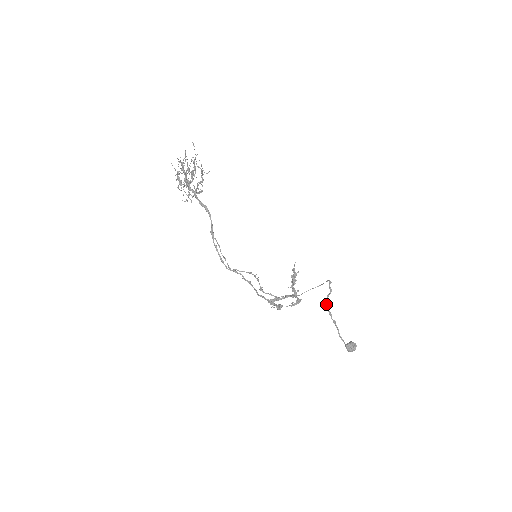
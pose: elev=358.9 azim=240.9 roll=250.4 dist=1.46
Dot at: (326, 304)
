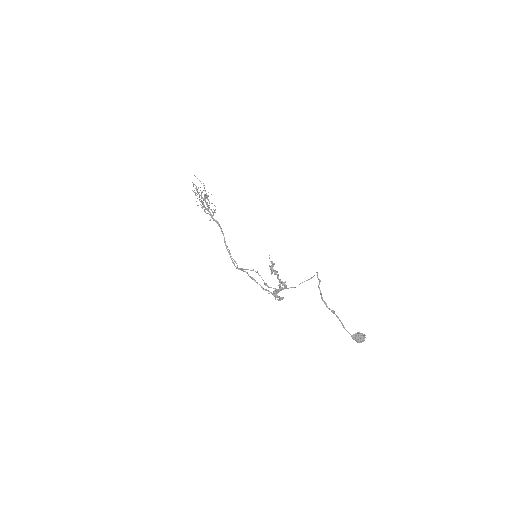
Dot at: (320, 294)
